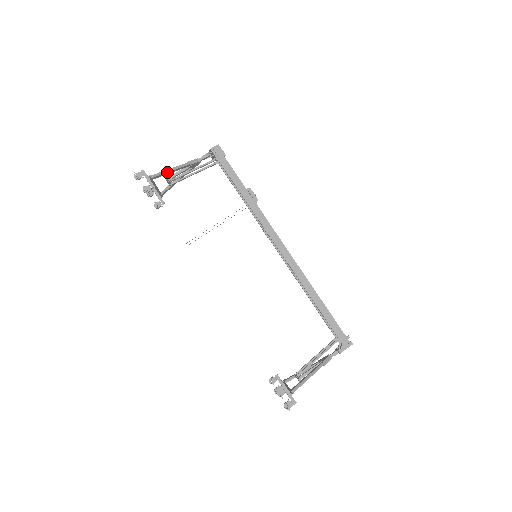
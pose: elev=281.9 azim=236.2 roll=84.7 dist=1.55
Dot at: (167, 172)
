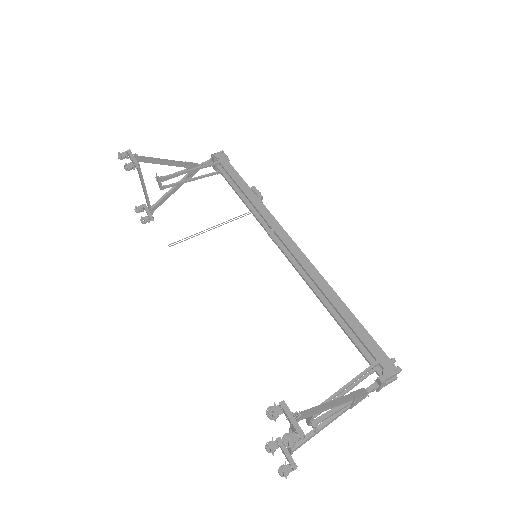
Dot at: (157, 160)
